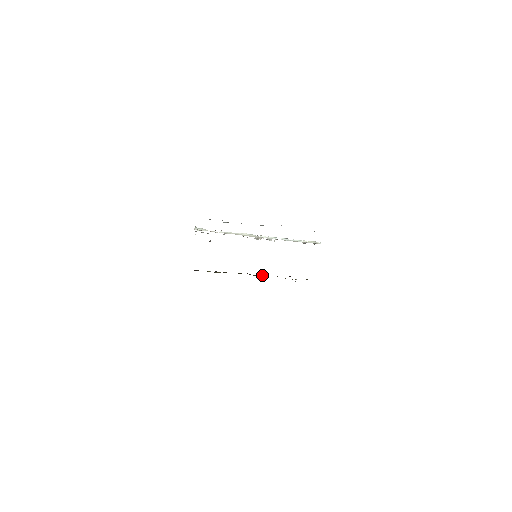
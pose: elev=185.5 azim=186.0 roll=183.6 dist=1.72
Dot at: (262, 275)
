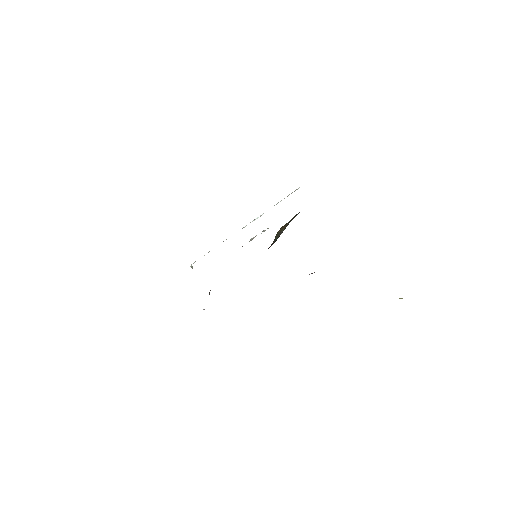
Dot at: occluded
